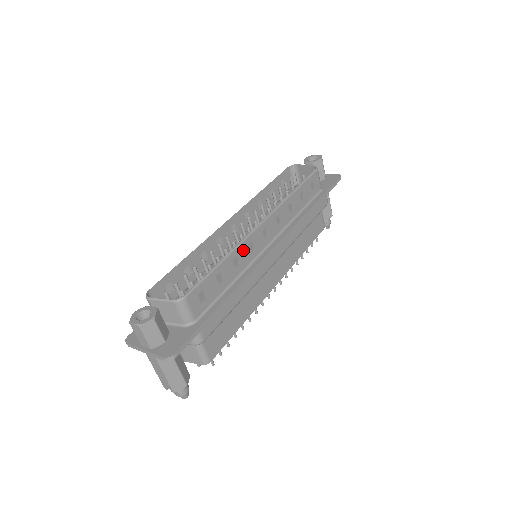
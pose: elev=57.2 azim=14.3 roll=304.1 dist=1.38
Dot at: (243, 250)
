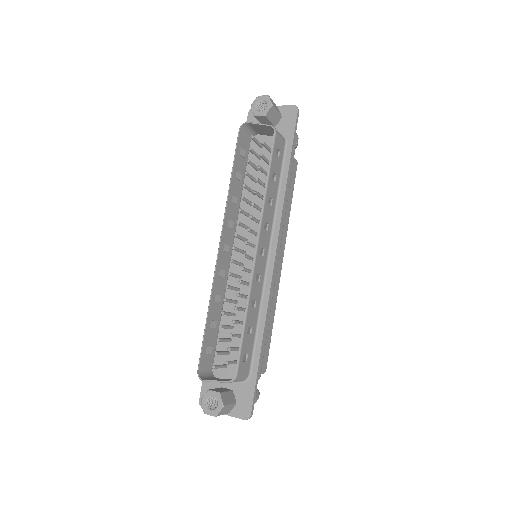
Dot at: (254, 289)
